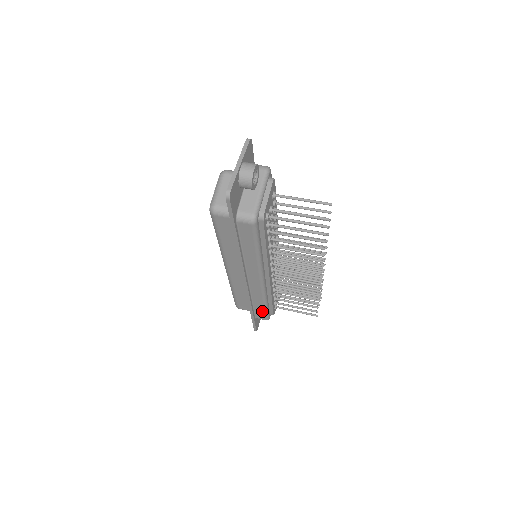
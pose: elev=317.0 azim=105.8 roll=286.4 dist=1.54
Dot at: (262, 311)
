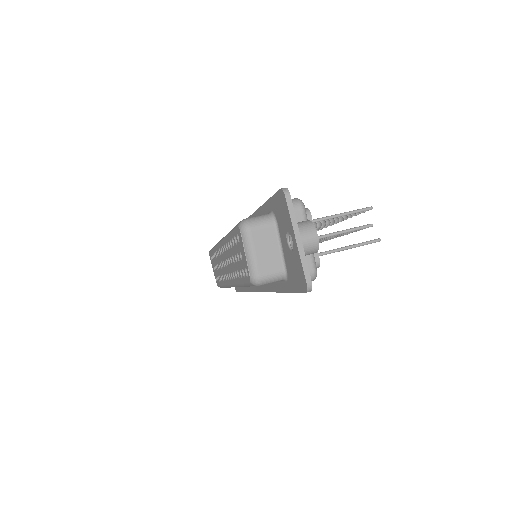
Dot at: occluded
